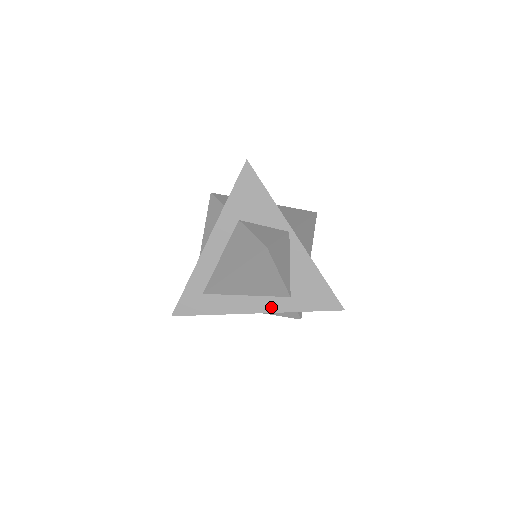
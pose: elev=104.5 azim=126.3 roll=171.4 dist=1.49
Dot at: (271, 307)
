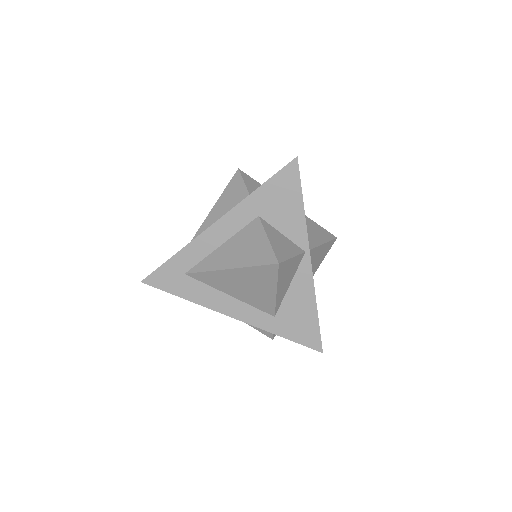
Dot at: (250, 318)
